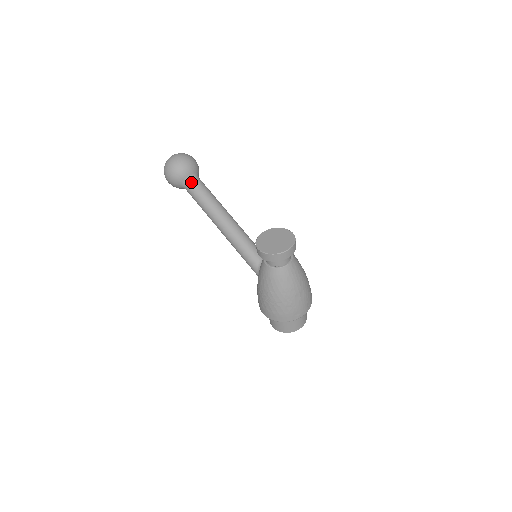
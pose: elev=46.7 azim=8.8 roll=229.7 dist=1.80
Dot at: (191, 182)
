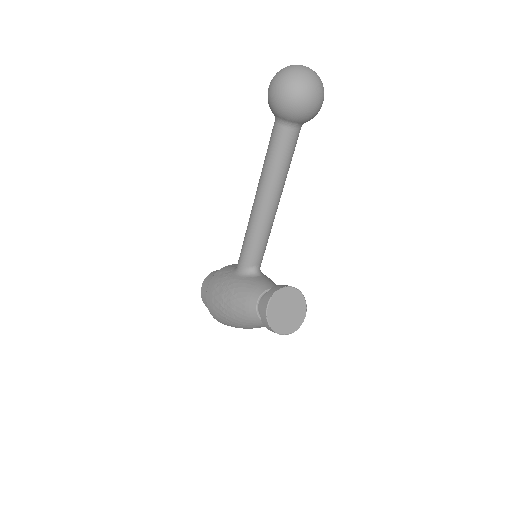
Dot at: (289, 130)
